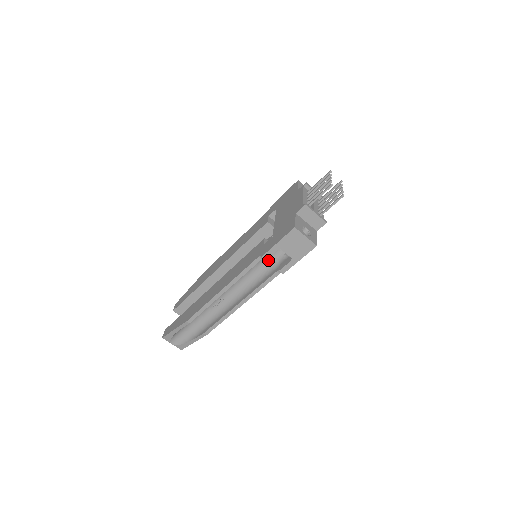
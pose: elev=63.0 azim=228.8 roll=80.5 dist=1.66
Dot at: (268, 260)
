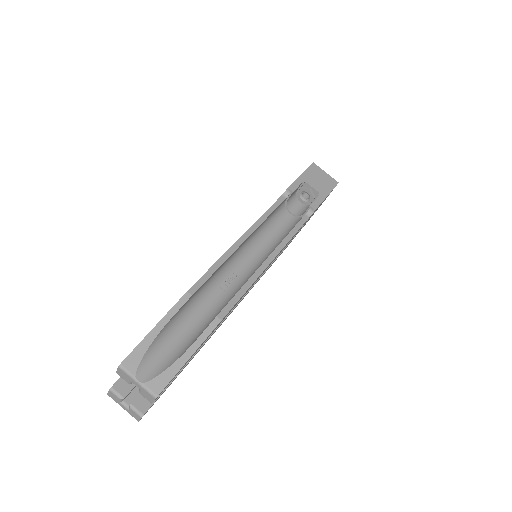
Dot at: (285, 220)
